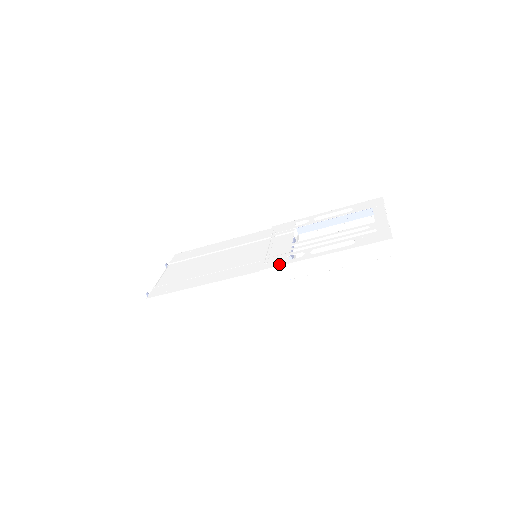
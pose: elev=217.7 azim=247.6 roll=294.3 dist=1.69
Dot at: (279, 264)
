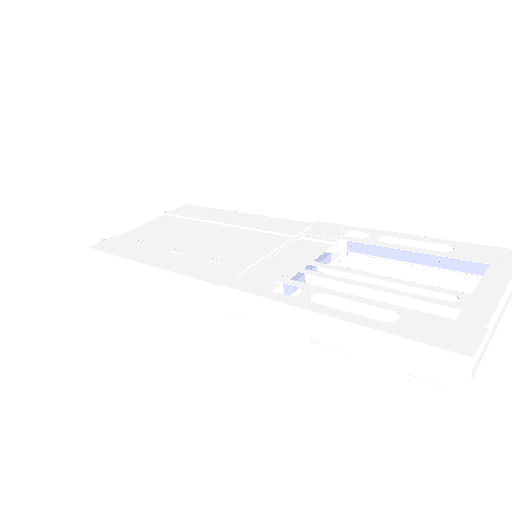
Dot at: (251, 289)
